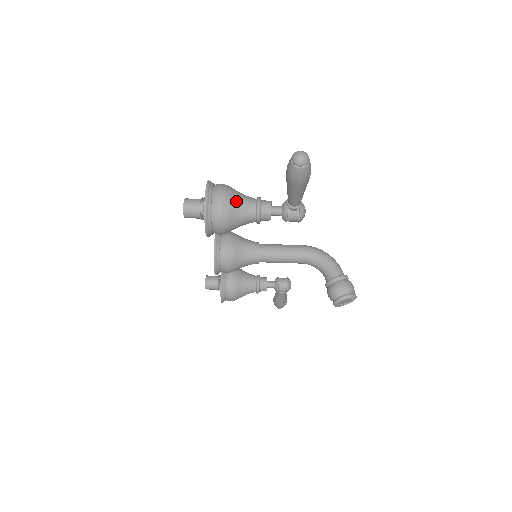
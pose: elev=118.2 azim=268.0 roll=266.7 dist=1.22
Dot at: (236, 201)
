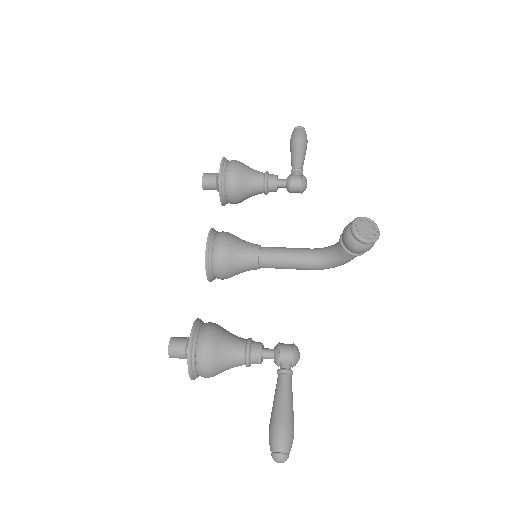
Dot at: occluded
